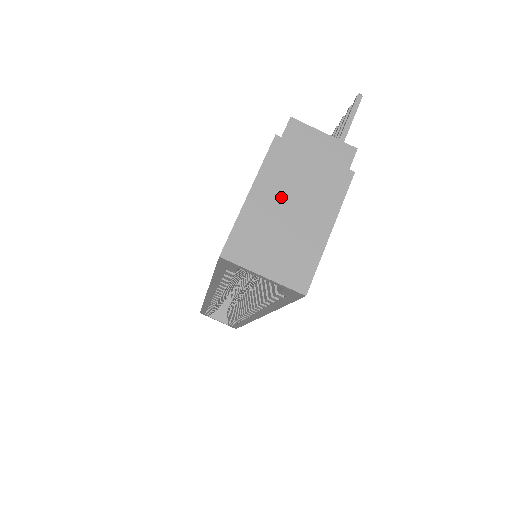
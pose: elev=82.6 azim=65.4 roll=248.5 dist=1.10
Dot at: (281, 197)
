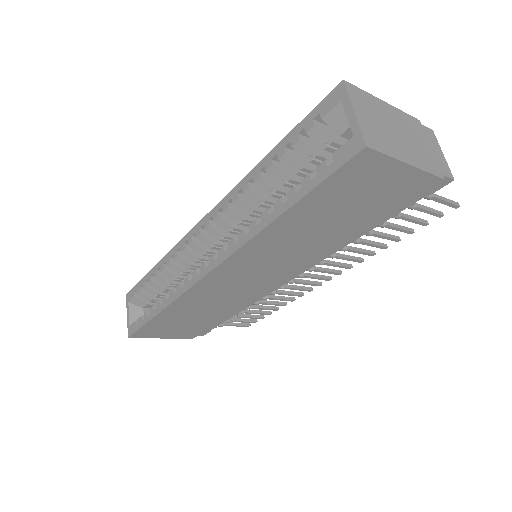
Dot at: (398, 125)
